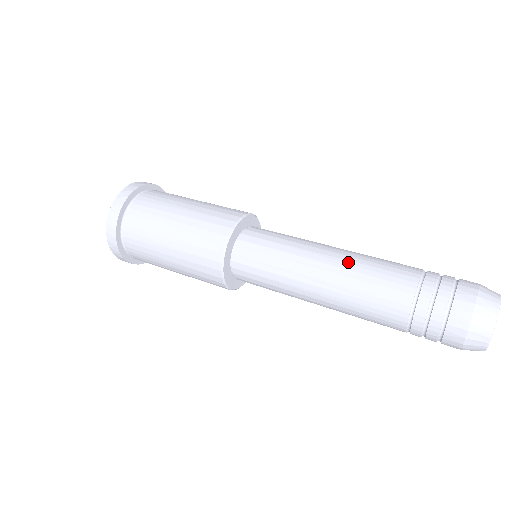
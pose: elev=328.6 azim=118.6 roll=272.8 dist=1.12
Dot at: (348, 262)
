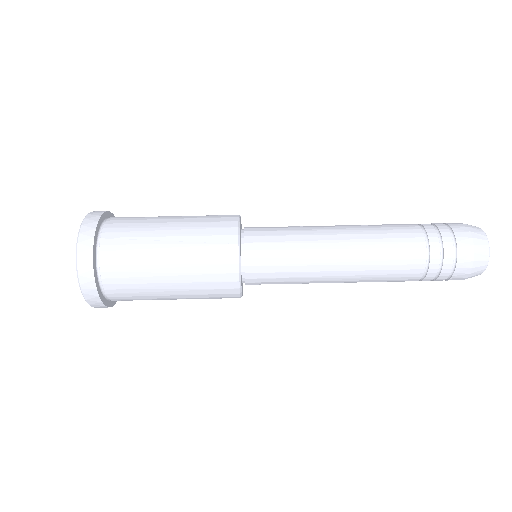
Dot at: (359, 277)
